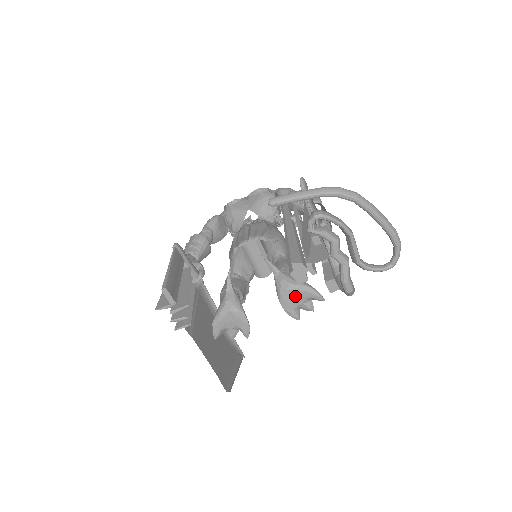
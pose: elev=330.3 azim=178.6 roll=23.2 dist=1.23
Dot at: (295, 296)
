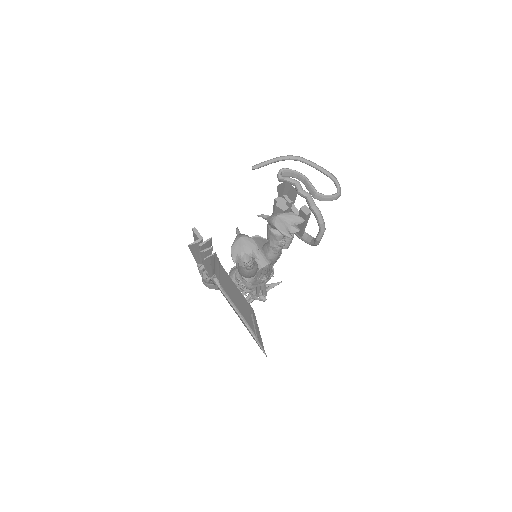
Dot at: (283, 220)
